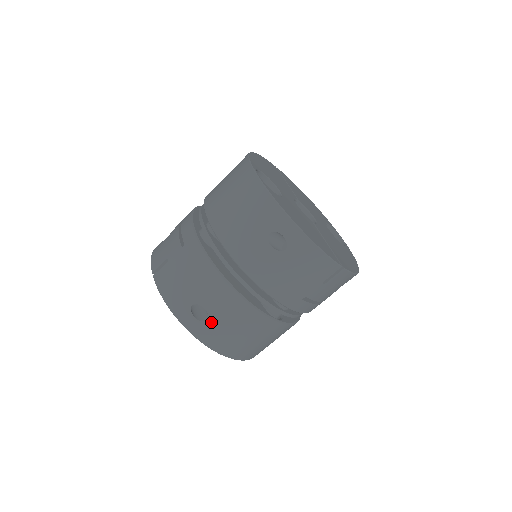
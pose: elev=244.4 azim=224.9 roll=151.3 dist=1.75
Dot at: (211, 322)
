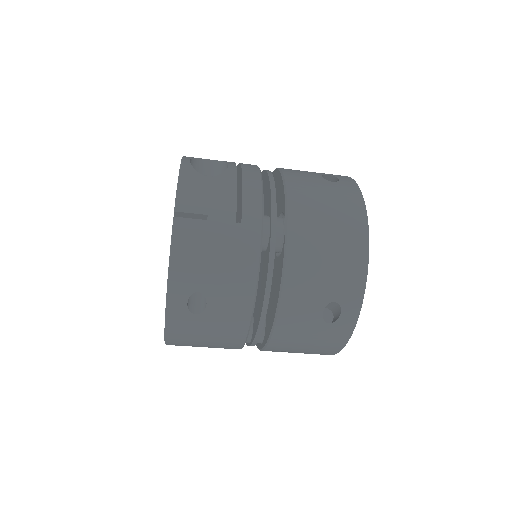
Dot at: (198, 318)
